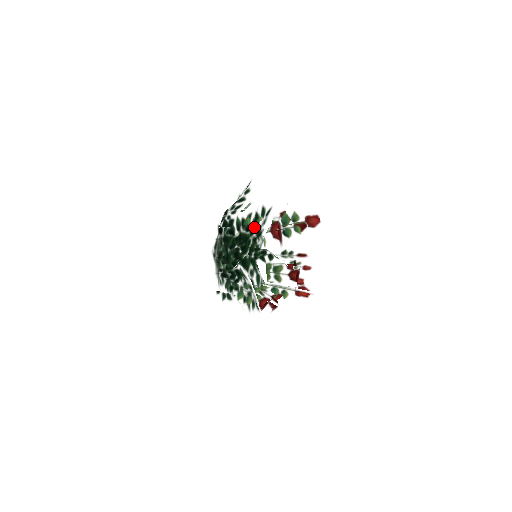
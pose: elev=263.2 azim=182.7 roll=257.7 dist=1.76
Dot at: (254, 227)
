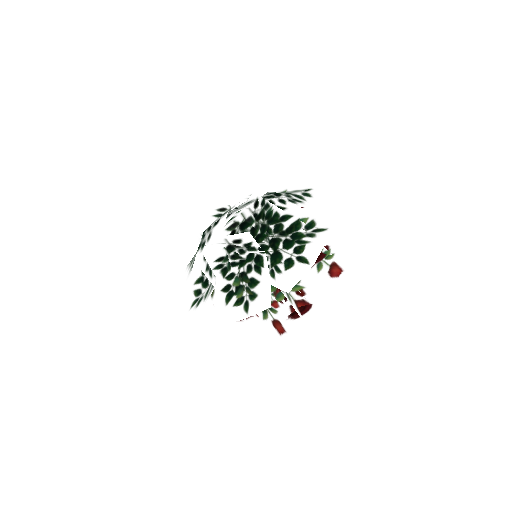
Dot at: (315, 232)
